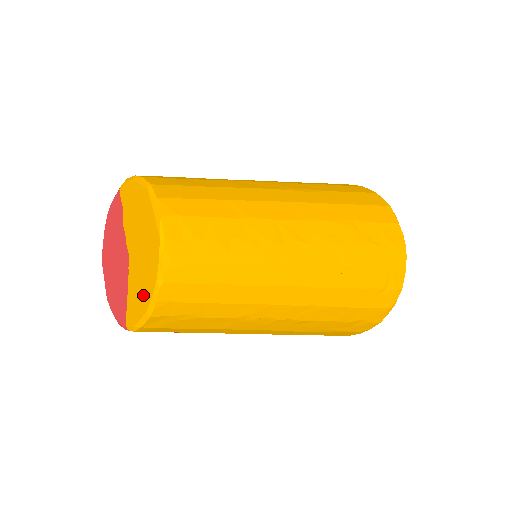
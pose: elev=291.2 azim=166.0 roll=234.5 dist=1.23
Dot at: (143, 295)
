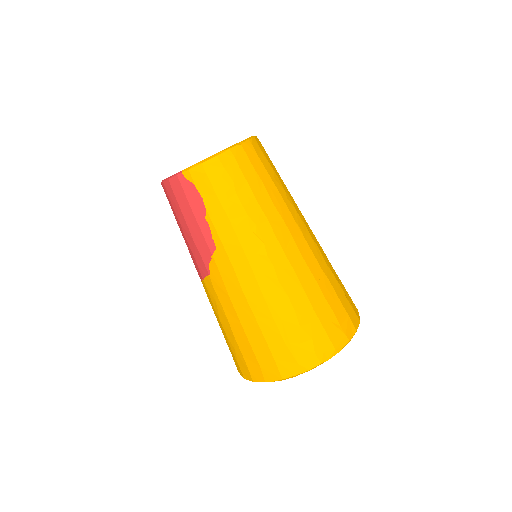
Dot at: occluded
